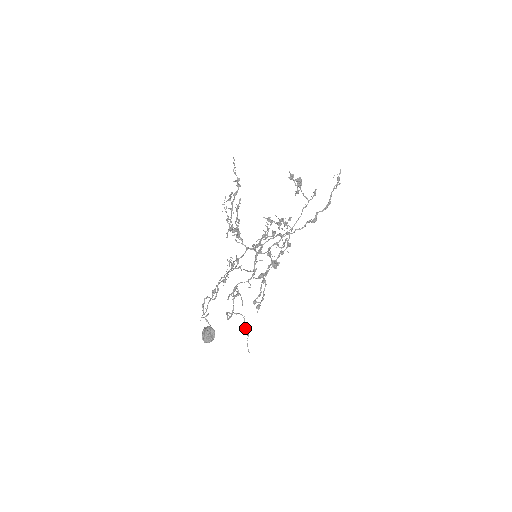
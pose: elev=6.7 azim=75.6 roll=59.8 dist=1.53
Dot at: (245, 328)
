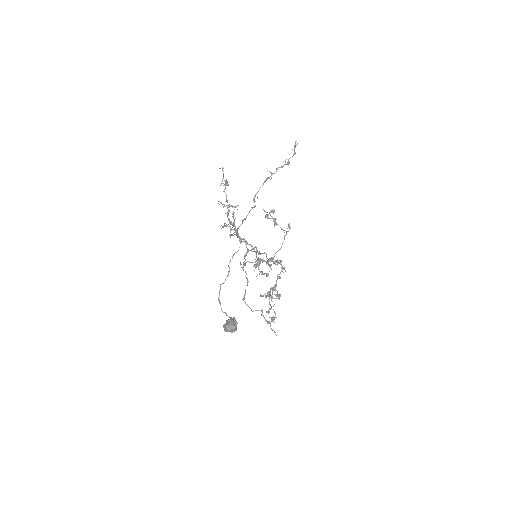
Dot at: (265, 320)
